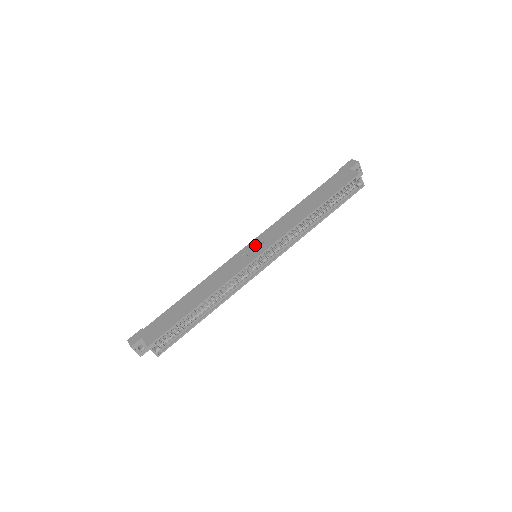
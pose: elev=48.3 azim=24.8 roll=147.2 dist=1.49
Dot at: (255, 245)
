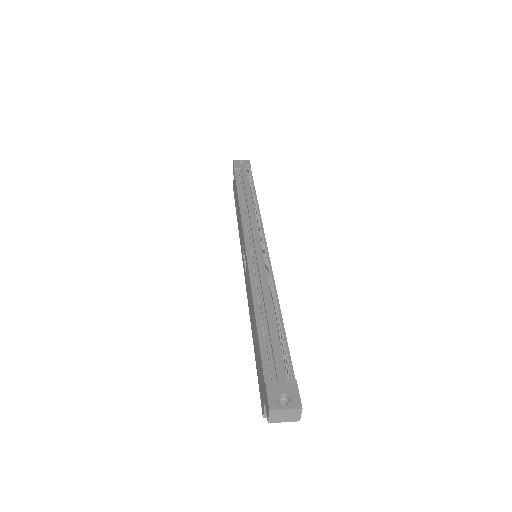
Dot at: occluded
